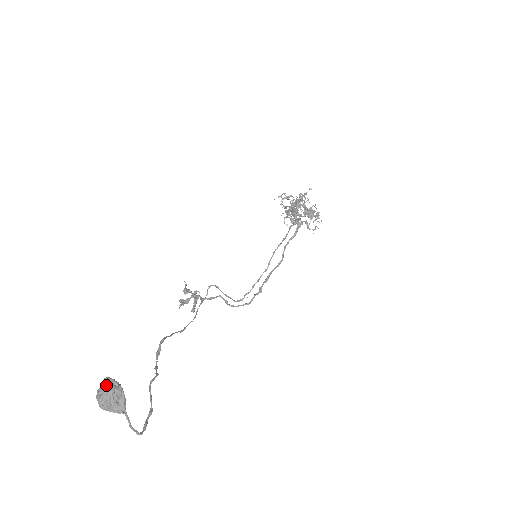
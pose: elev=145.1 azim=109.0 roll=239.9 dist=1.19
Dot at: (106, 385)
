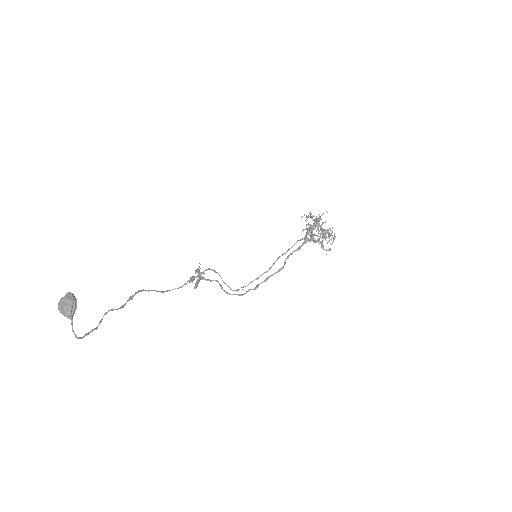
Dot at: (65, 296)
